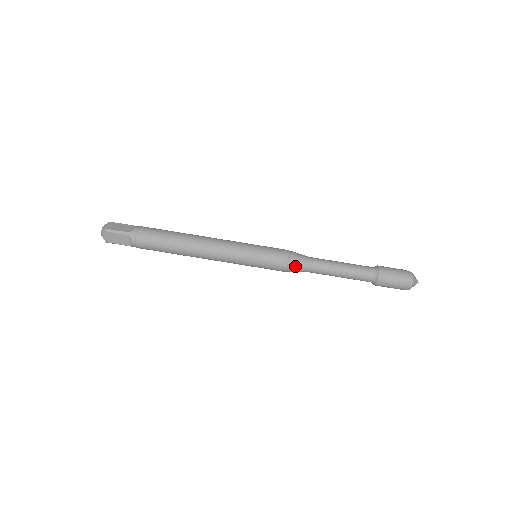
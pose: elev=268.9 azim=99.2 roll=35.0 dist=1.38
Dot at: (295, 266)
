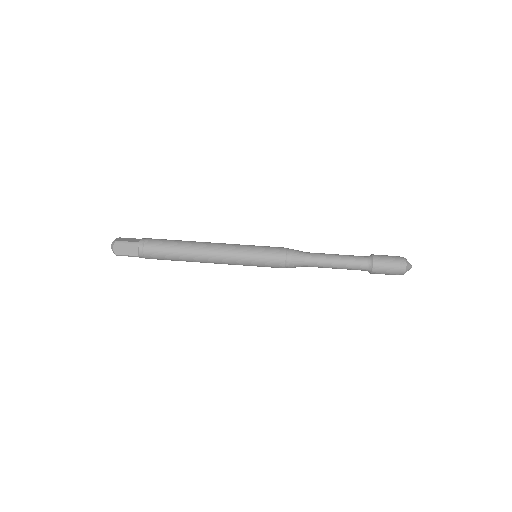
Dot at: (293, 259)
